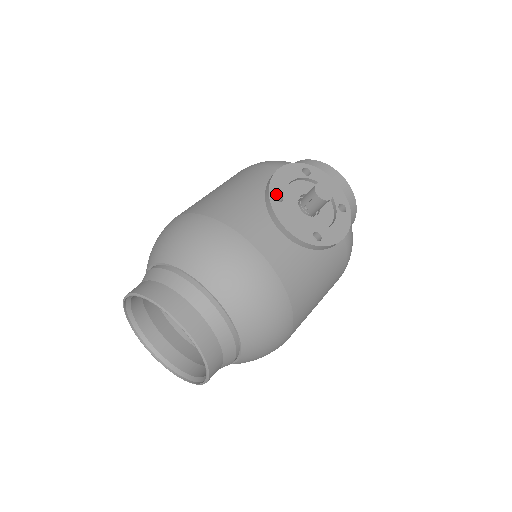
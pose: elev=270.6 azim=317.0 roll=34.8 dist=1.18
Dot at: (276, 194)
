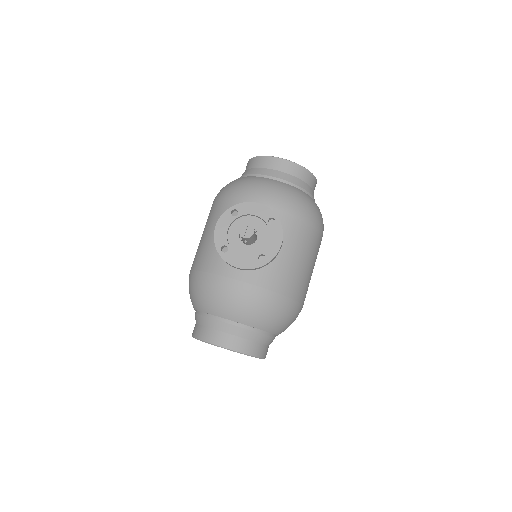
Dot at: (223, 246)
